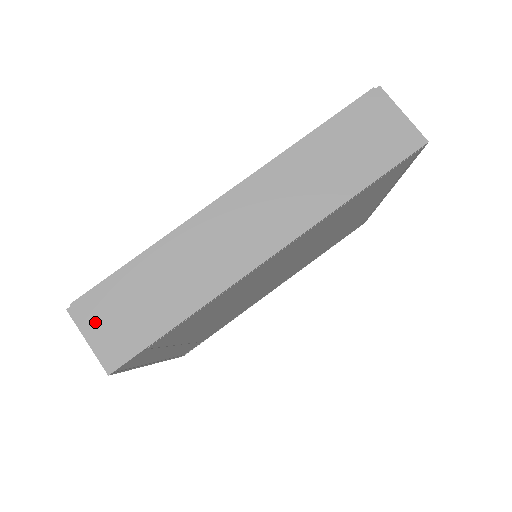
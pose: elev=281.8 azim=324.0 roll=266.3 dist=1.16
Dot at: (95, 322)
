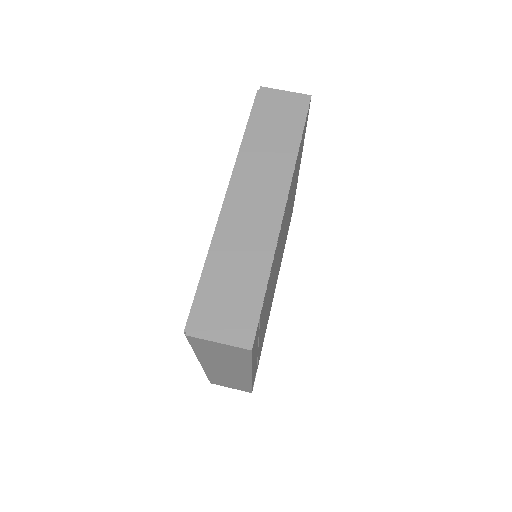
Dot at: (212, 326)
